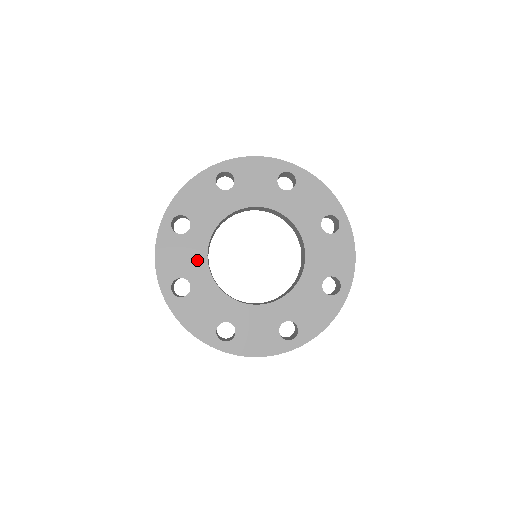
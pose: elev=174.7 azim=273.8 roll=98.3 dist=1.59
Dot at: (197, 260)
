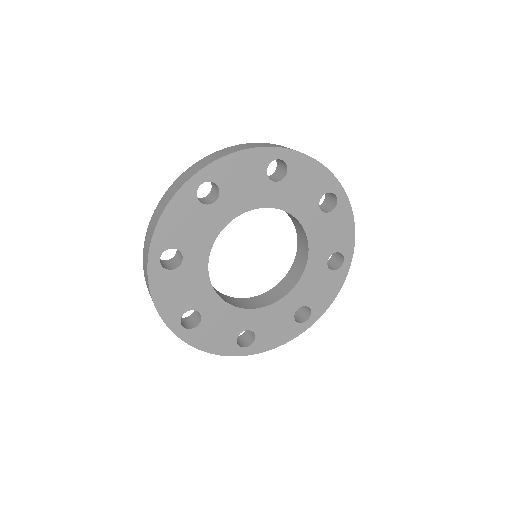
Dot at: (200, 288)
